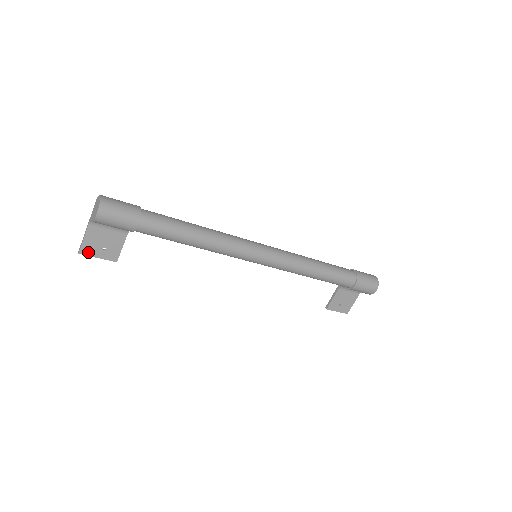
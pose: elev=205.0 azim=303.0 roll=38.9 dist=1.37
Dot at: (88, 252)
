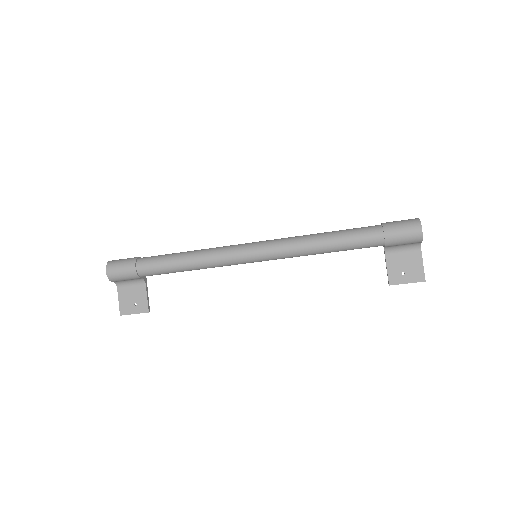
Dot at: (126, 312)
